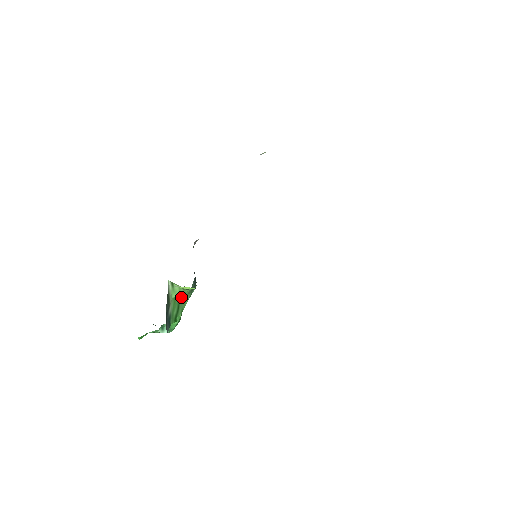
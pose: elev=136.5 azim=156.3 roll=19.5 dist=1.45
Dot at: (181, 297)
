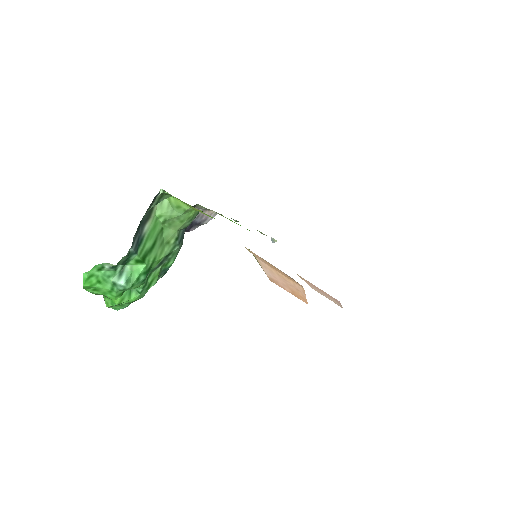
Dot at: (162, 236)
